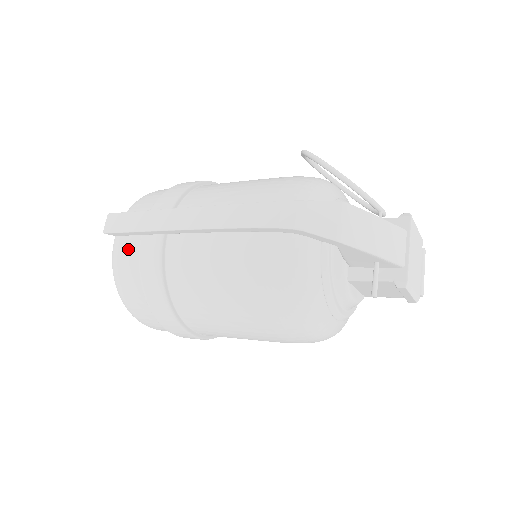
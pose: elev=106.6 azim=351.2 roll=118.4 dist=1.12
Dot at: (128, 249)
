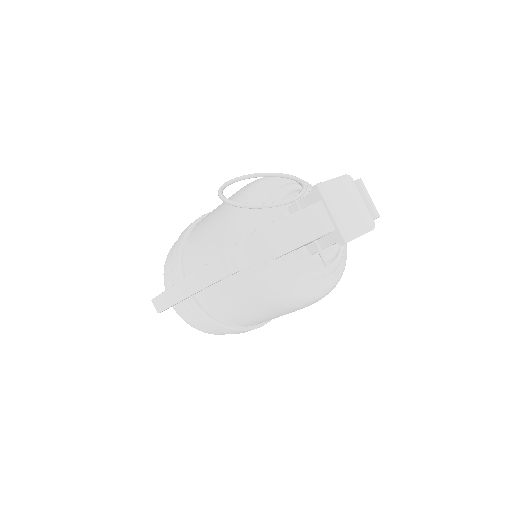
Dot at: (180, 307)
